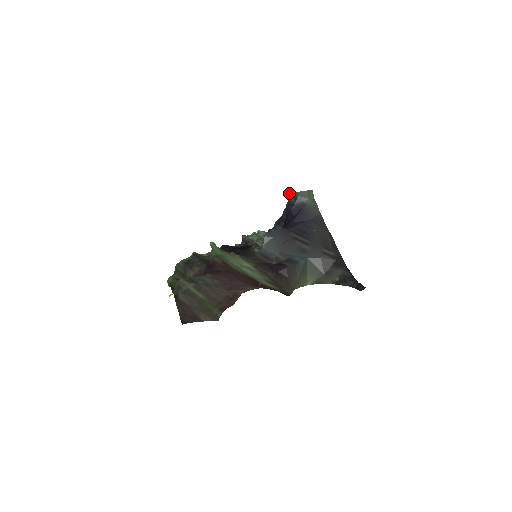
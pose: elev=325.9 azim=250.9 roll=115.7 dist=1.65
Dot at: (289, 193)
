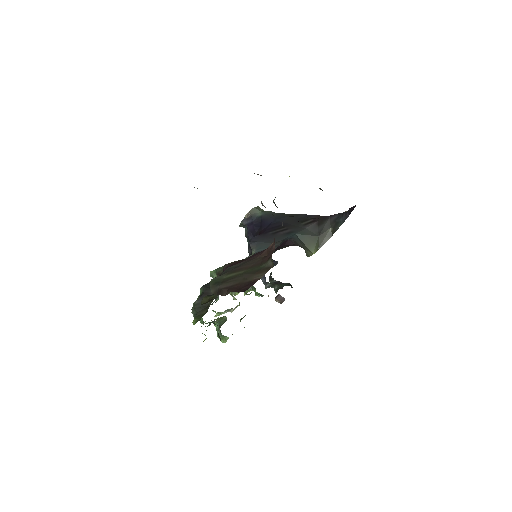
Dot at: (242, 220)
